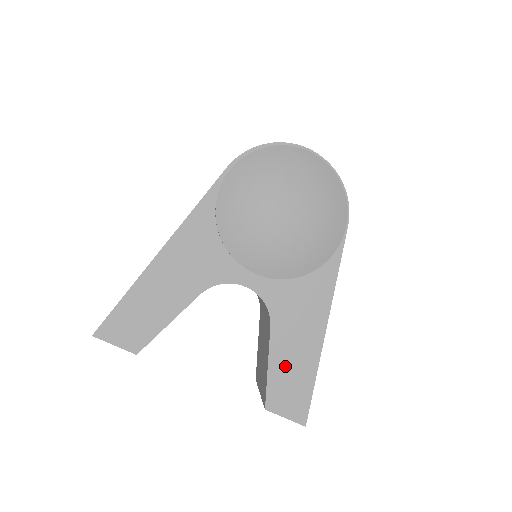
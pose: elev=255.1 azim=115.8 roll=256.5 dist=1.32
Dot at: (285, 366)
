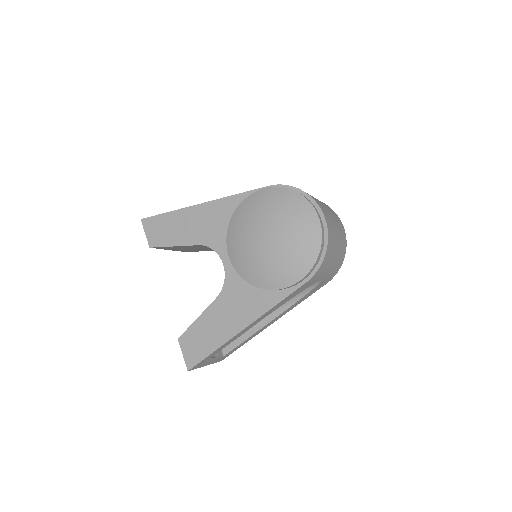
Dot at: (205, 327)
